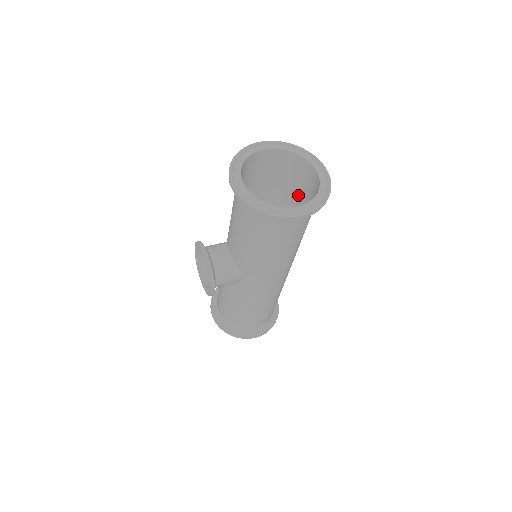
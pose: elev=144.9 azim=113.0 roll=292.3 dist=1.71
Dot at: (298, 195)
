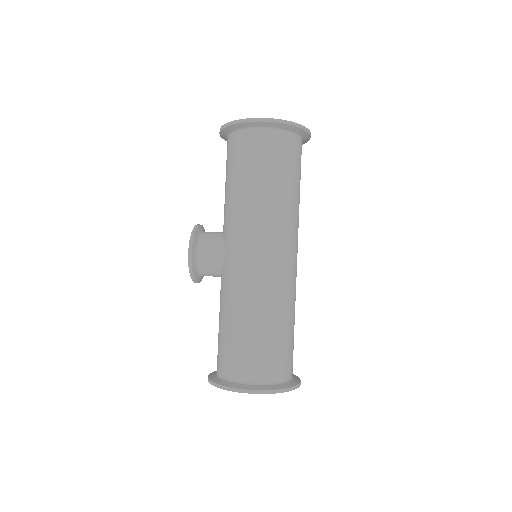
Dot at: occluded
